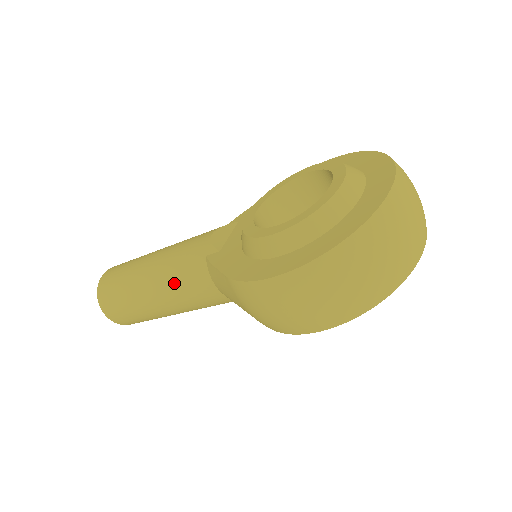
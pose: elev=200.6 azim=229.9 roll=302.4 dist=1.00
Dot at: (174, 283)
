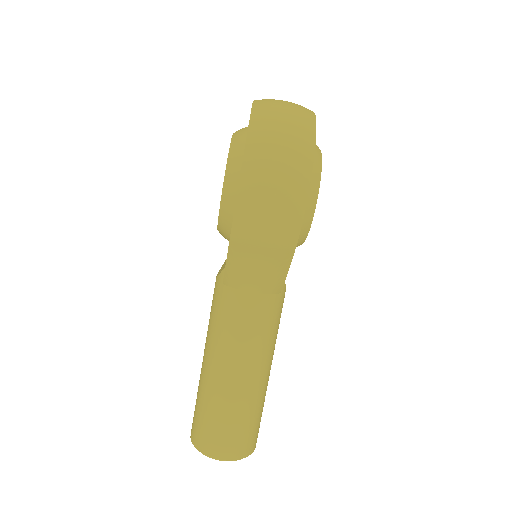
Dot at: (226, 336)
